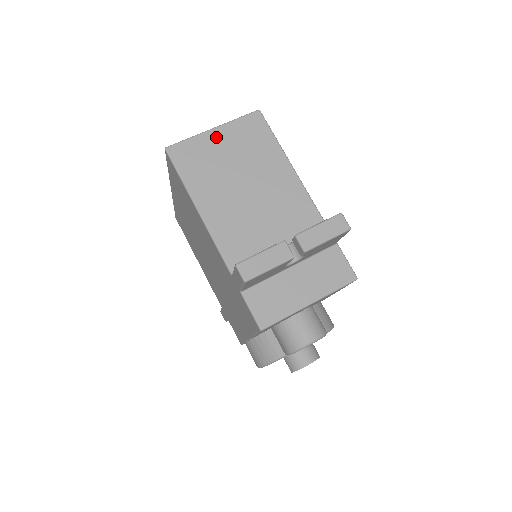
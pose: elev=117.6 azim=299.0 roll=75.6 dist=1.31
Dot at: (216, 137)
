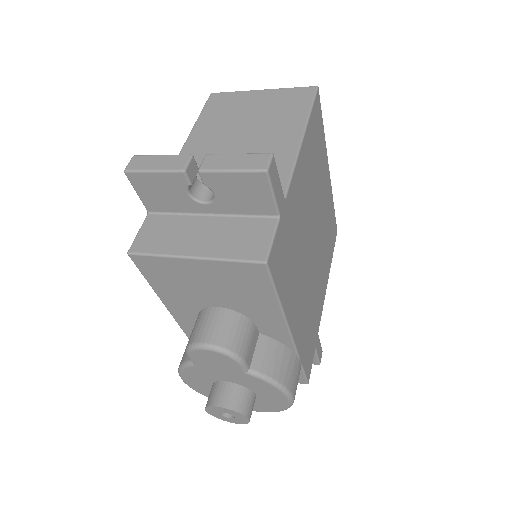
Dot at: (257, 96)
